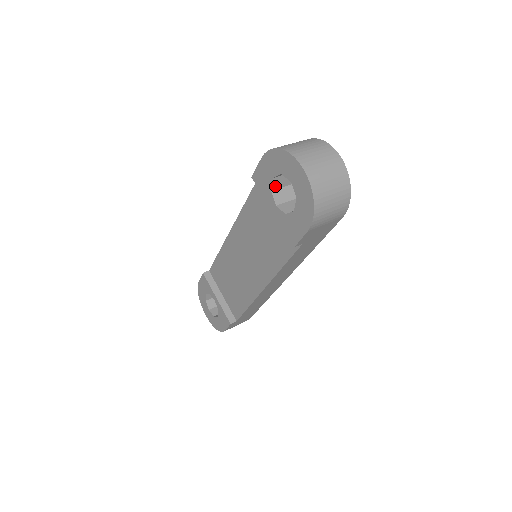
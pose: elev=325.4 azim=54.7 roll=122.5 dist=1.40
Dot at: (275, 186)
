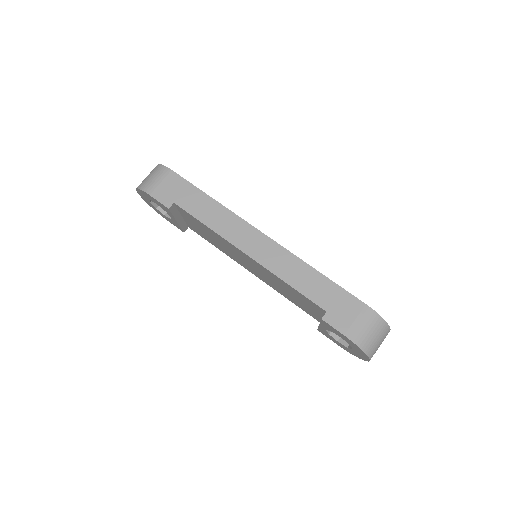
Dot at: occluded
